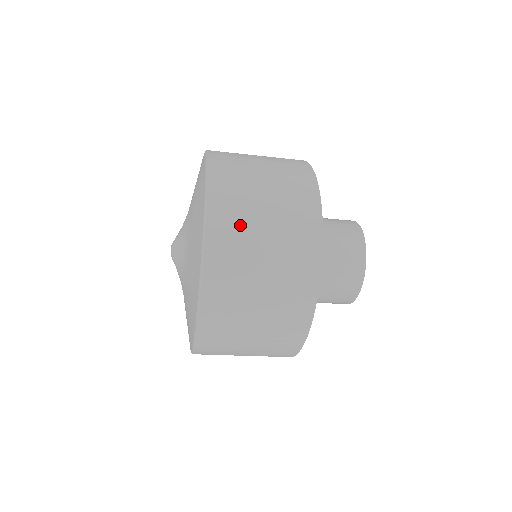
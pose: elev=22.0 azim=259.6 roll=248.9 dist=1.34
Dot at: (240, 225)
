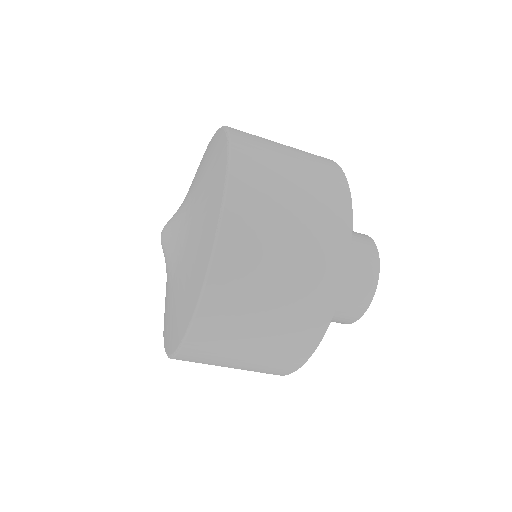
Dot at: occluded
